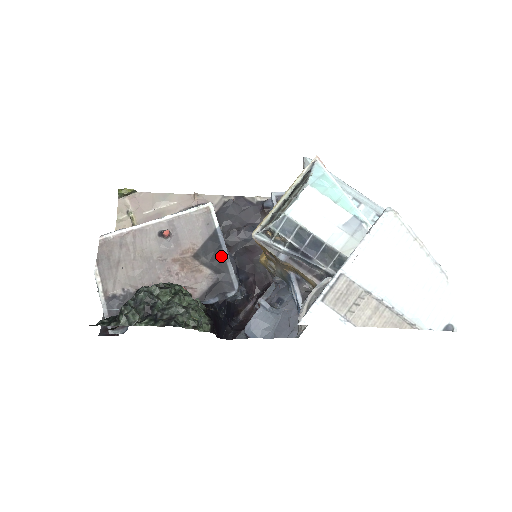
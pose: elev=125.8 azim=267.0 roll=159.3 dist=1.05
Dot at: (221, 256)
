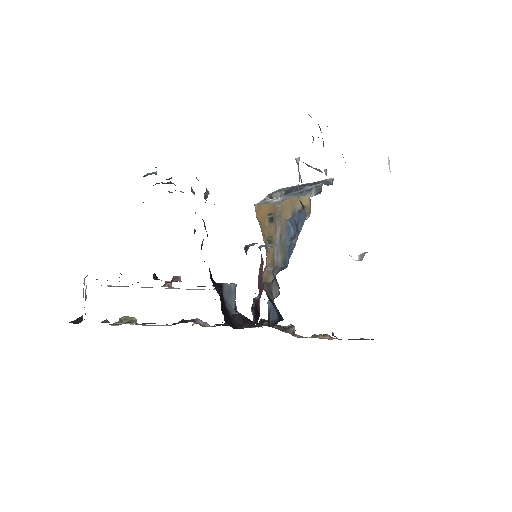
Dot at: occluded
